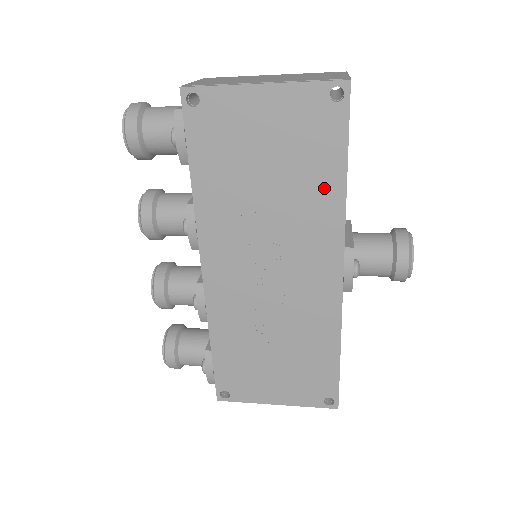
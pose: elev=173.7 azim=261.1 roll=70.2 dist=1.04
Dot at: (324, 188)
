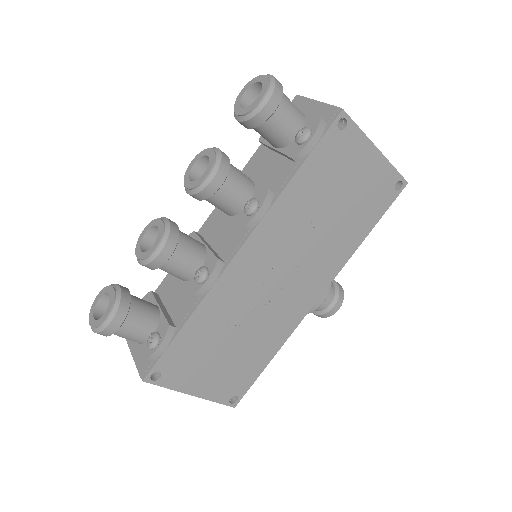
Dot at: (353, 236)
